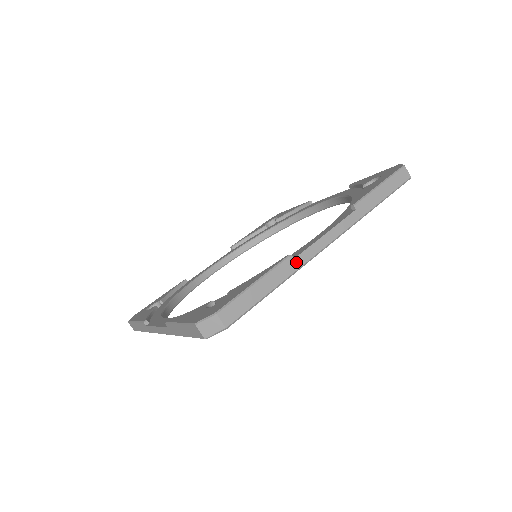
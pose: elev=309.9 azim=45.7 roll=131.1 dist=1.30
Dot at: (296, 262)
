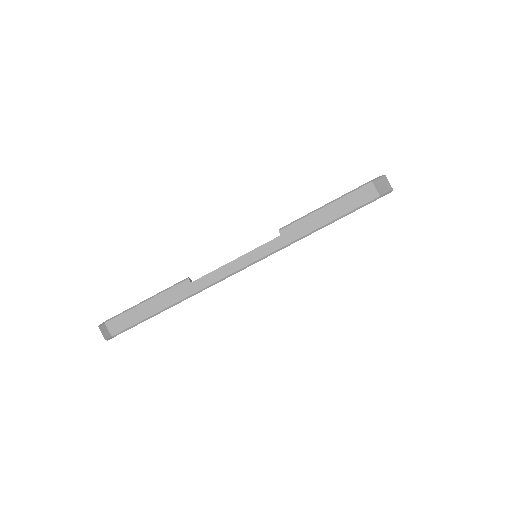
Dot at: occluded
